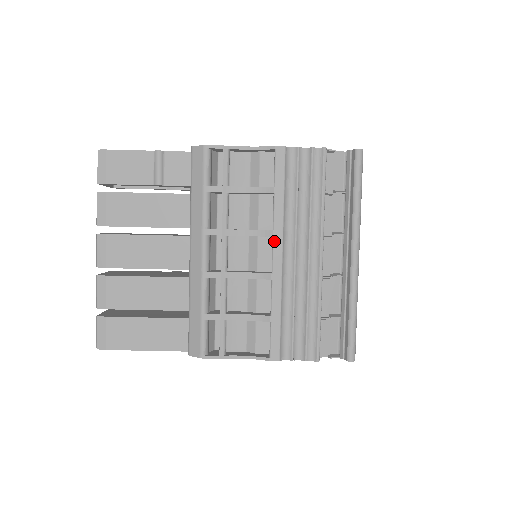
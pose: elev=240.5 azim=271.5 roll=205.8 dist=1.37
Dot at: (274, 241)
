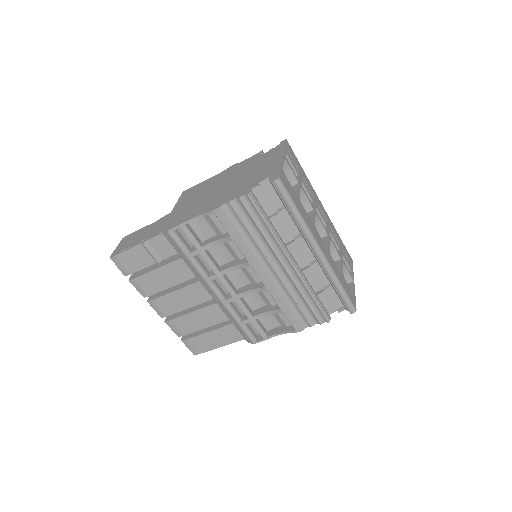
Dot at: (253, 268)
